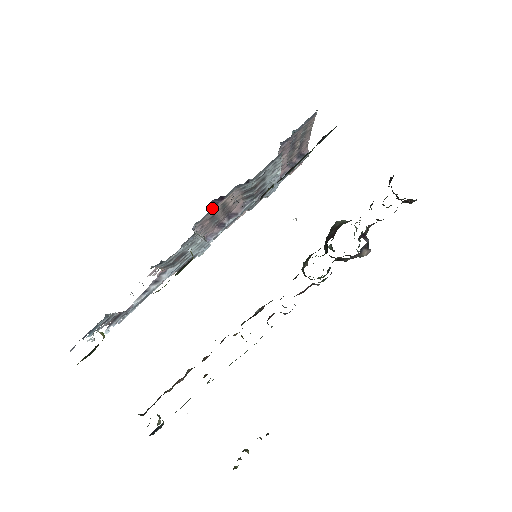
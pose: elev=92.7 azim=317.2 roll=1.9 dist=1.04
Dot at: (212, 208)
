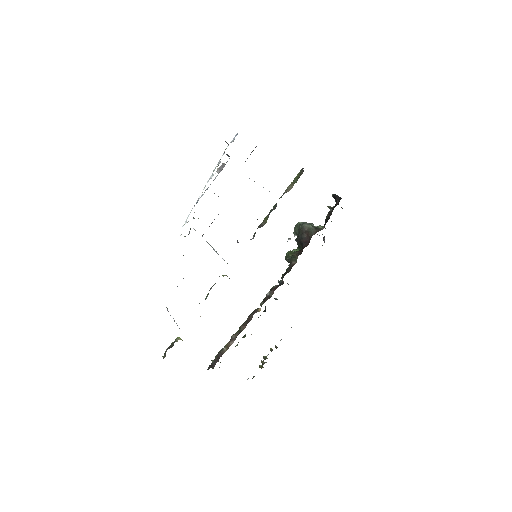
Dot at: occluded
